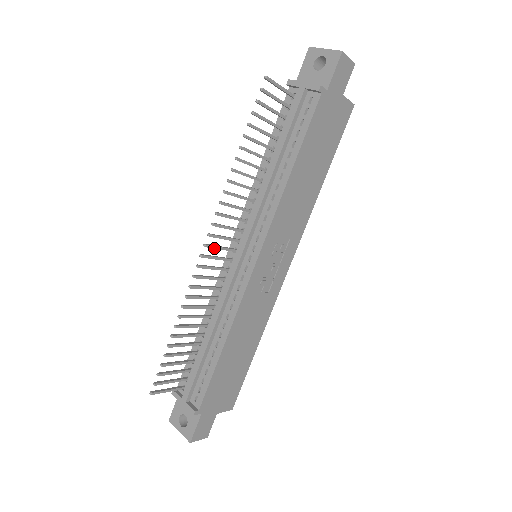
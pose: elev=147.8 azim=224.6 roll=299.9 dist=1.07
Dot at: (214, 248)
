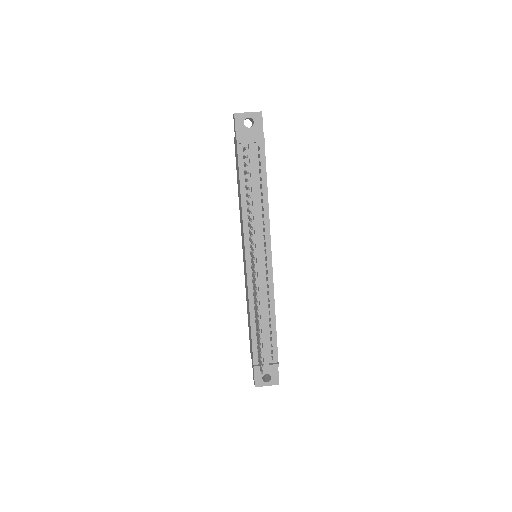
Dot at: occluded
